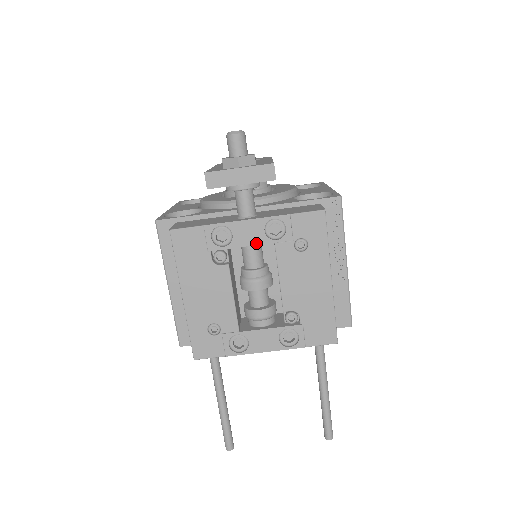
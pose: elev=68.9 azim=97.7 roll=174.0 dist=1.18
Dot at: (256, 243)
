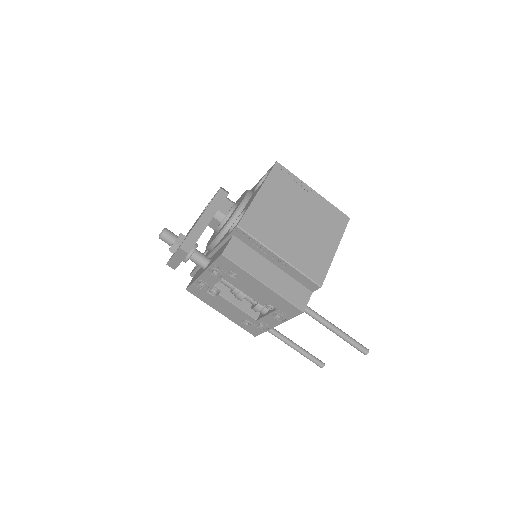
Dot at: (217, 281)
